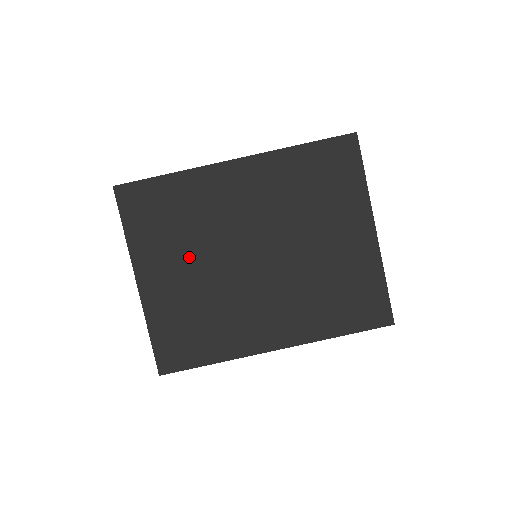
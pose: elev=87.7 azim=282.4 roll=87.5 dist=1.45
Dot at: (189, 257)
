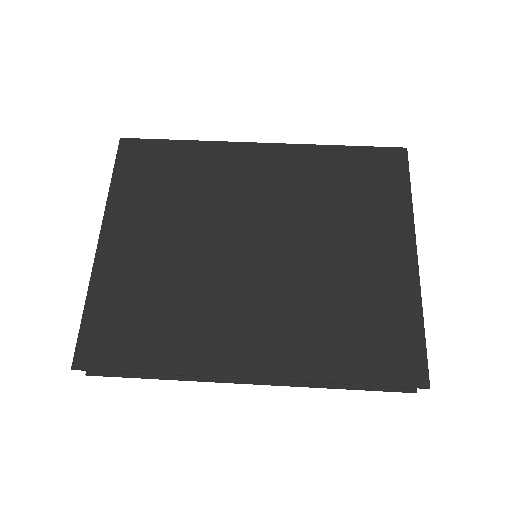
Dot at: (174, 228)
